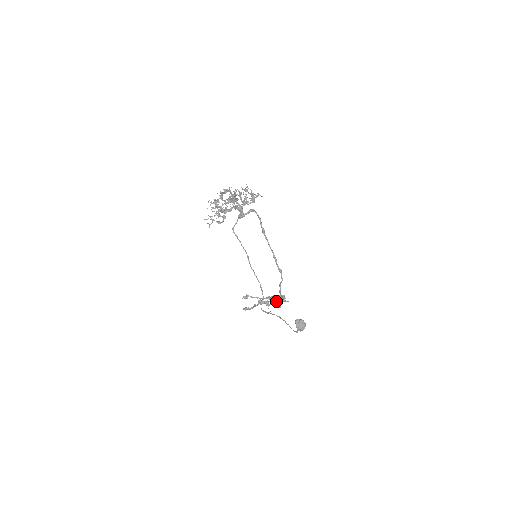
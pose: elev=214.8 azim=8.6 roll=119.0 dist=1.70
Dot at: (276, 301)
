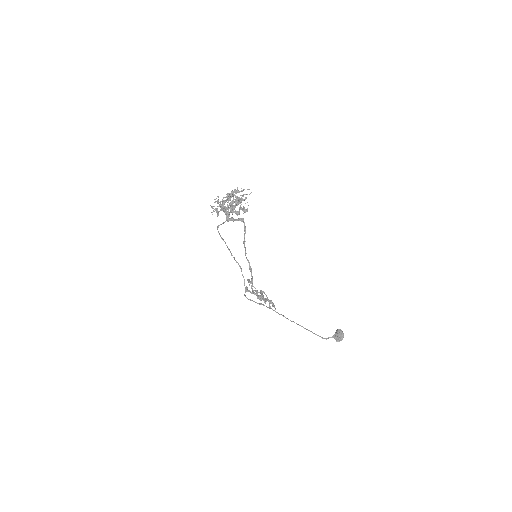
Dot at: occluded
